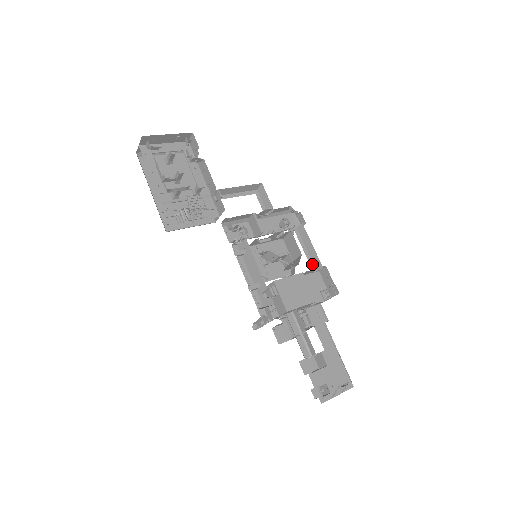
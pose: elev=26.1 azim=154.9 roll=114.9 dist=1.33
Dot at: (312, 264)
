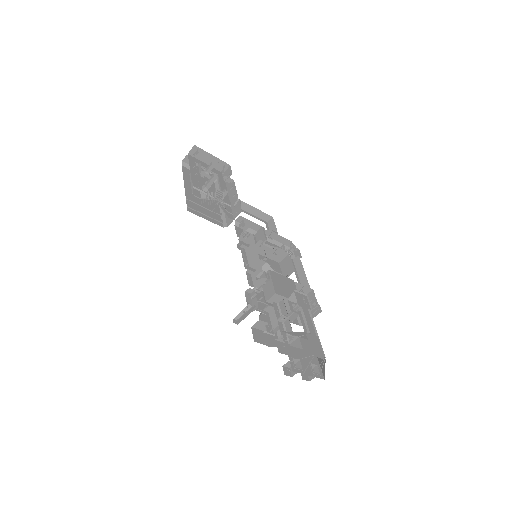
Dot at: occluded
